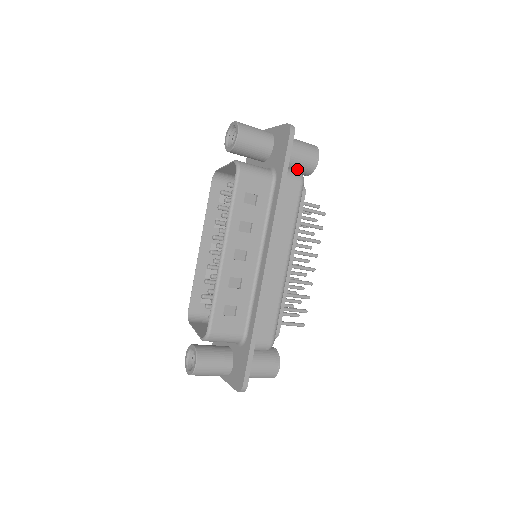
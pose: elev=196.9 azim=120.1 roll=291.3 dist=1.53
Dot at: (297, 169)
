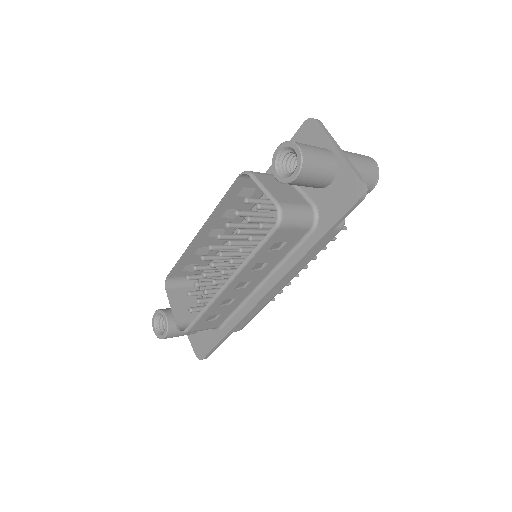
Dot at: occluded
